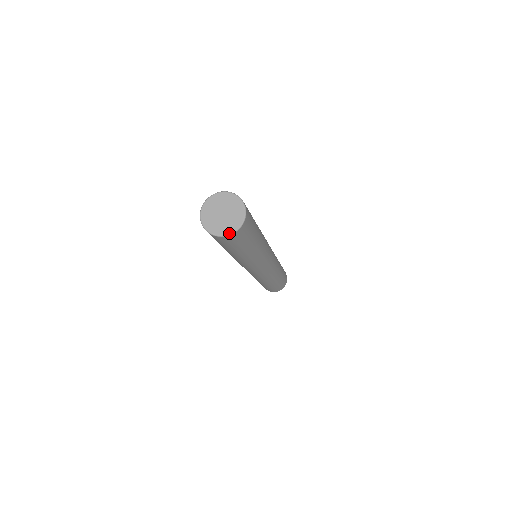
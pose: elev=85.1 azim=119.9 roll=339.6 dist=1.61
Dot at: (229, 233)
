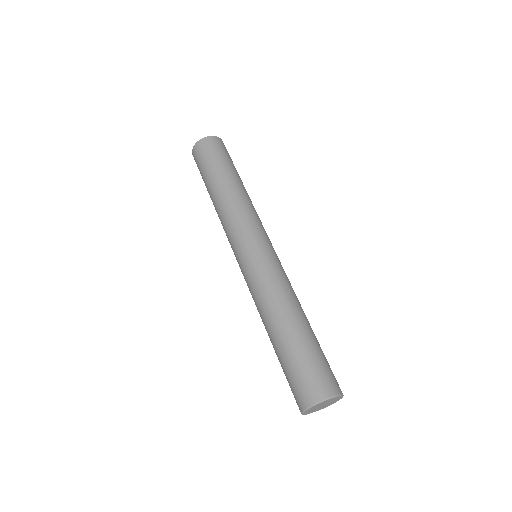
Dot at: occluded
